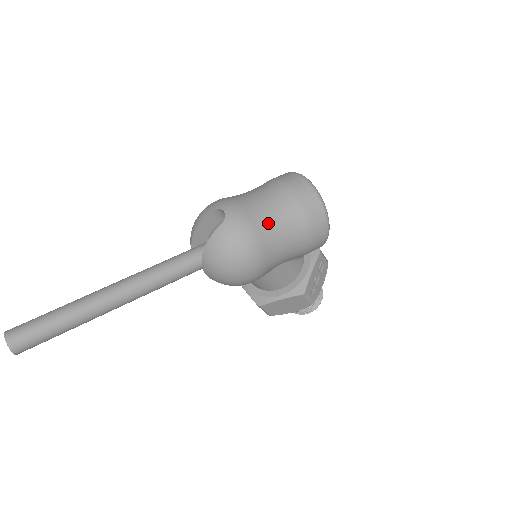
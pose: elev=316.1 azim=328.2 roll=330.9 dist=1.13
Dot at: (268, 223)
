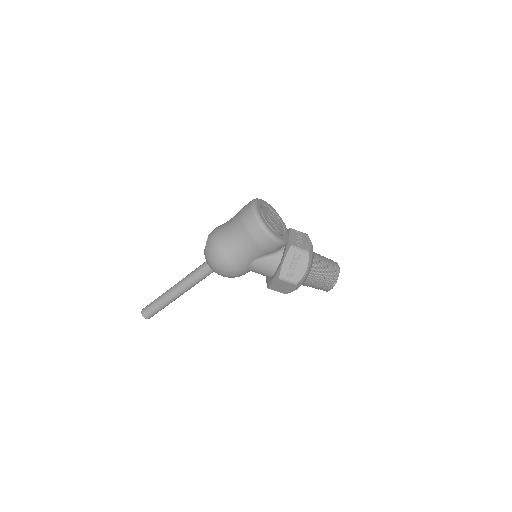
Dot at: (227, 239)
